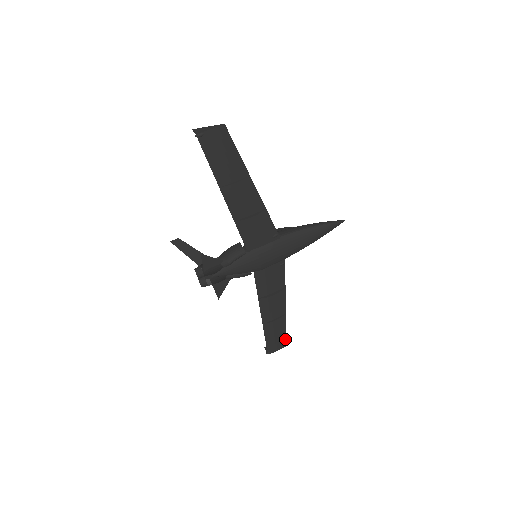
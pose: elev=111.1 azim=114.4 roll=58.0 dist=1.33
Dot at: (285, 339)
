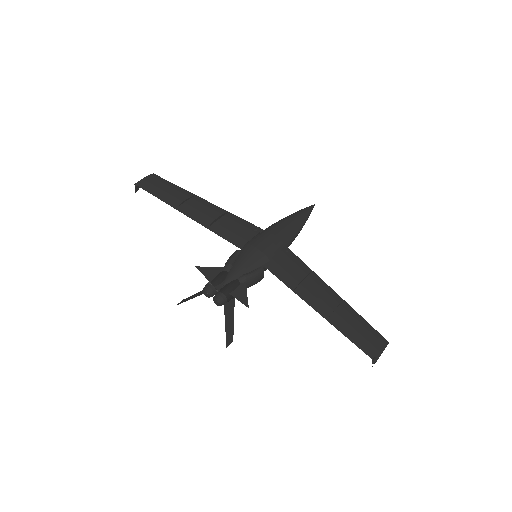
Dot at: (377, 334)
